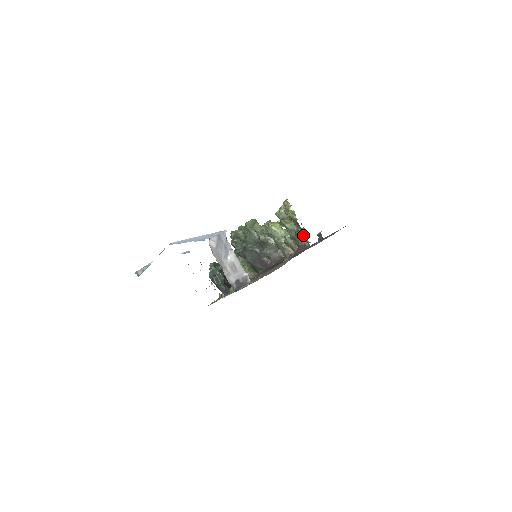
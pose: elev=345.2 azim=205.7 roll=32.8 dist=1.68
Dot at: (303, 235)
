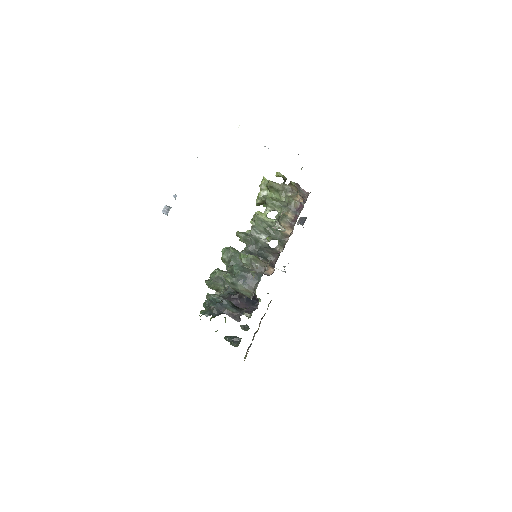
Dot at: (295, 197)
